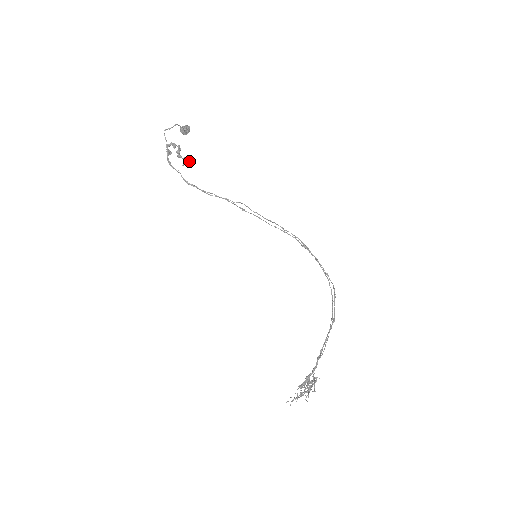
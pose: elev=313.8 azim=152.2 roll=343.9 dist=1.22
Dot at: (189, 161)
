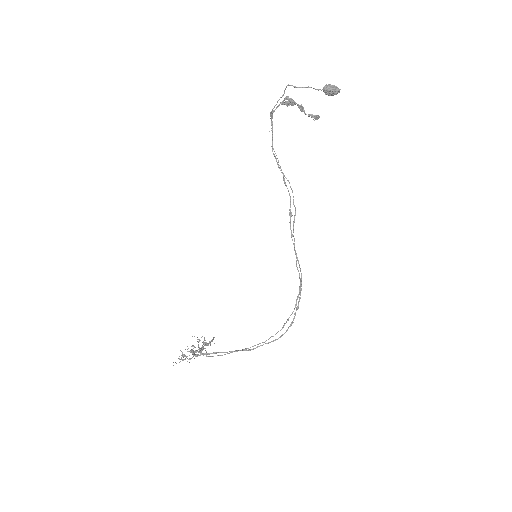
Dot at: (317, 118)
